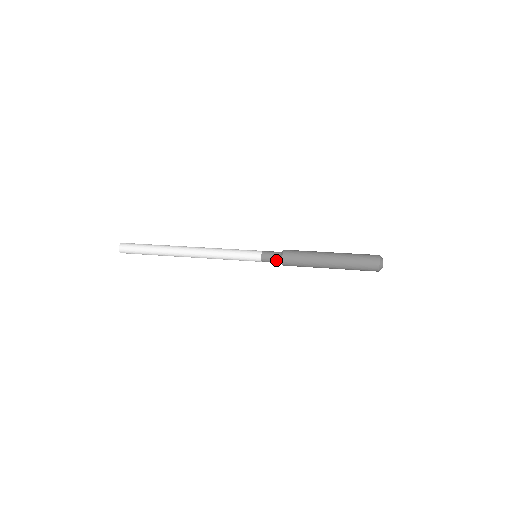
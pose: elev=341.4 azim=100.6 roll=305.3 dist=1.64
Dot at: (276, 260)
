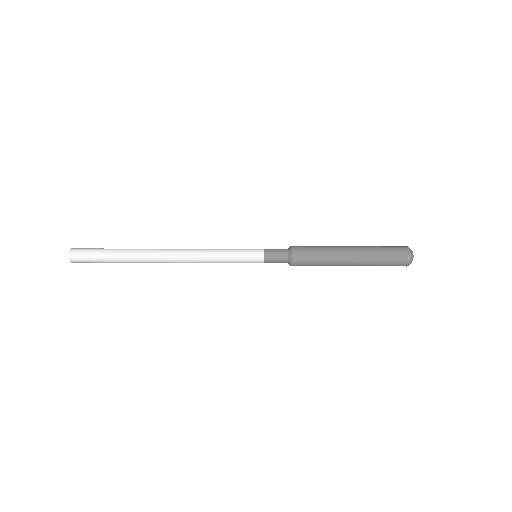
Dot at: (283, 250)
